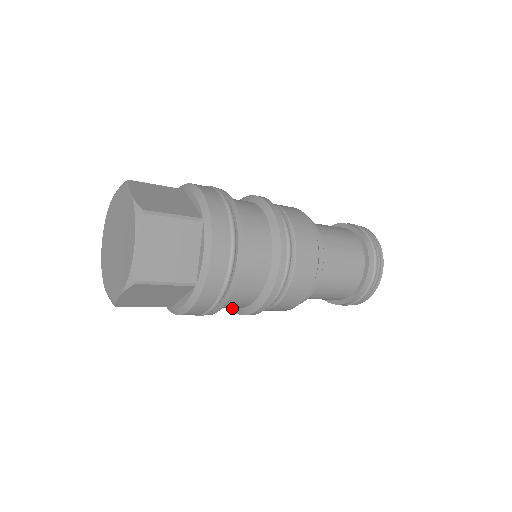
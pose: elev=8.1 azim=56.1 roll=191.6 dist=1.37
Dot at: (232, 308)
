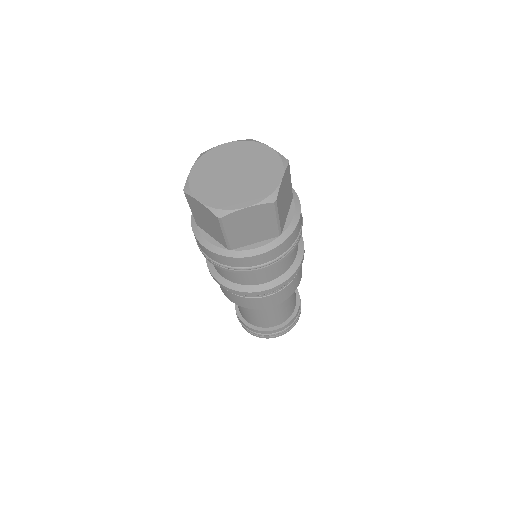
Dot at: (234, 286)
